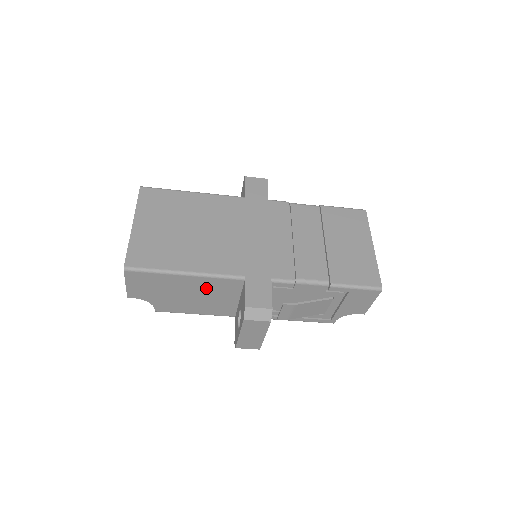
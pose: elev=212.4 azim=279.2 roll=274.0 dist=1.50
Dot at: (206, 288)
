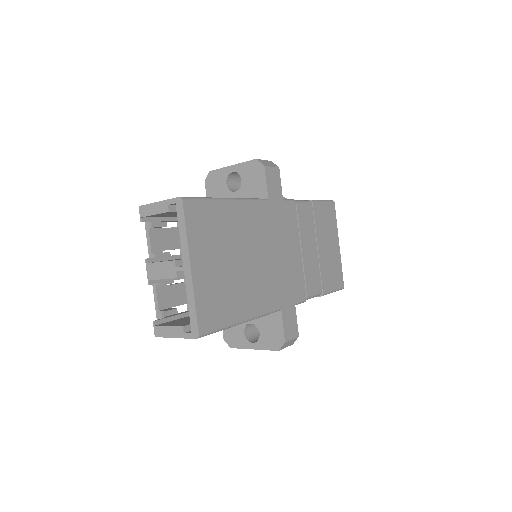
Dot at: occluded
